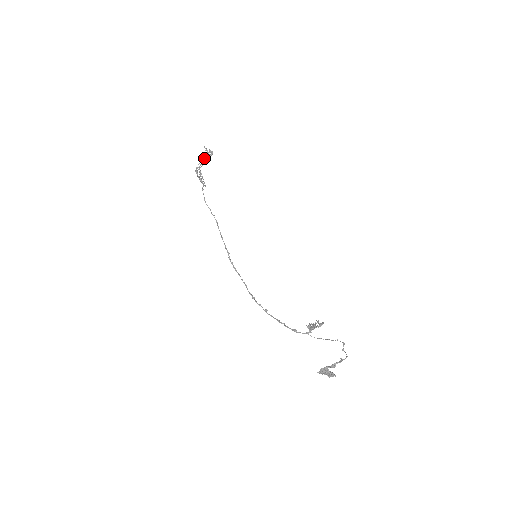
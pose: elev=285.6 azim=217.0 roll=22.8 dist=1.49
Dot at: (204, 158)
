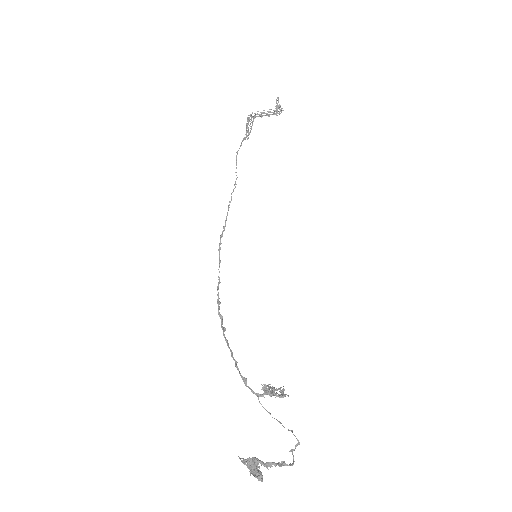
Dot at: (269, 109)
